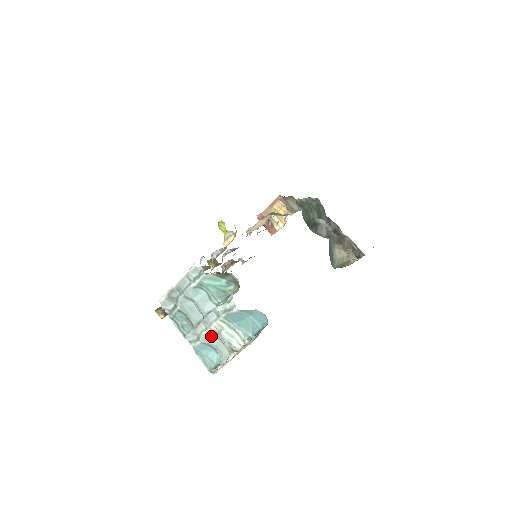
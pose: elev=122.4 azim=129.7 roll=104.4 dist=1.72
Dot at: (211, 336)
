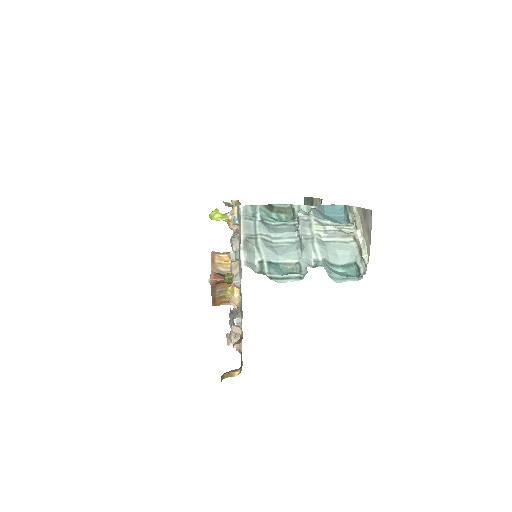
Dot at: (323, 244)
